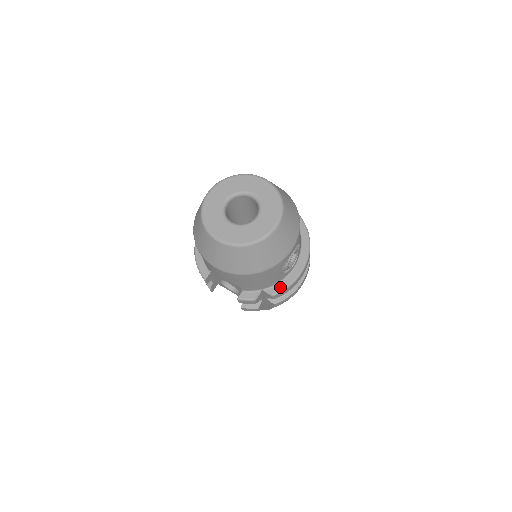
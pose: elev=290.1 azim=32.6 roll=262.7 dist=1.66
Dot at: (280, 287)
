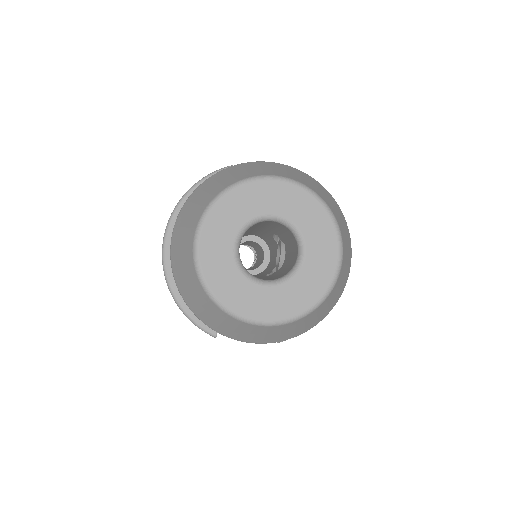
Dot at: occluded
